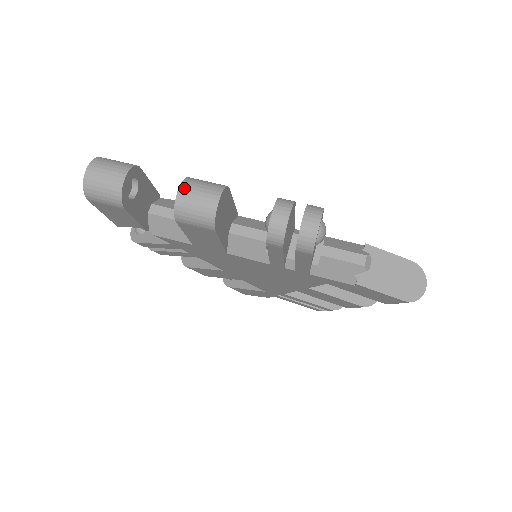
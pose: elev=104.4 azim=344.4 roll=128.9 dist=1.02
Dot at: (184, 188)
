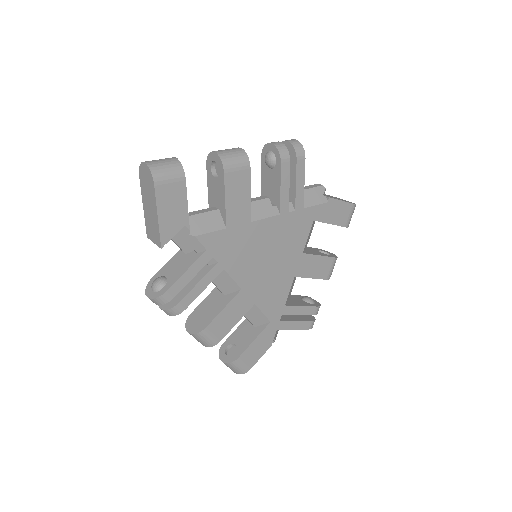
Dot at: (216, 151)
